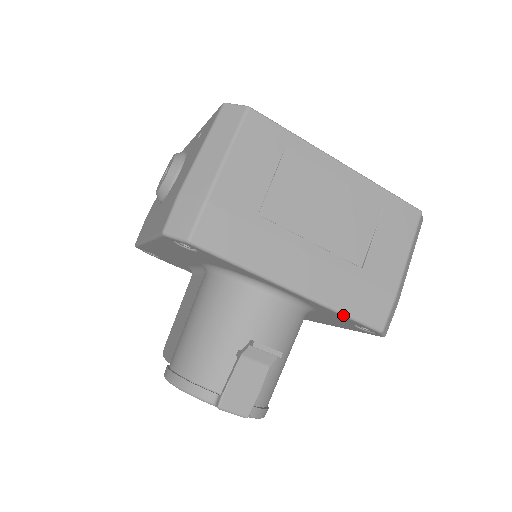
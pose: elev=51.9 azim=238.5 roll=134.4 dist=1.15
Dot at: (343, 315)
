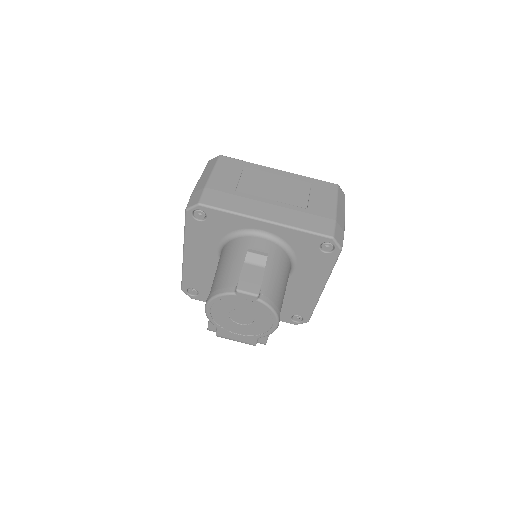
Dot at: (303, 231)
